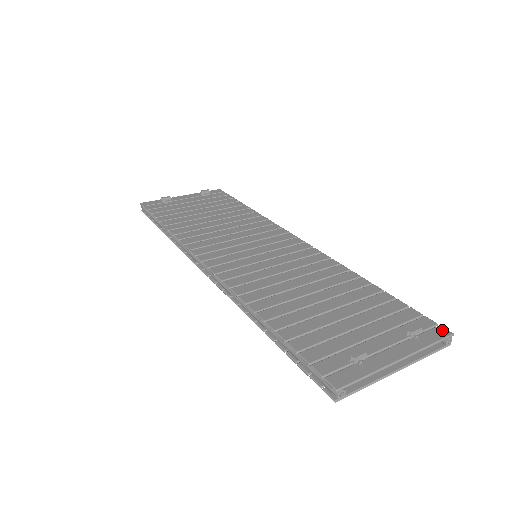
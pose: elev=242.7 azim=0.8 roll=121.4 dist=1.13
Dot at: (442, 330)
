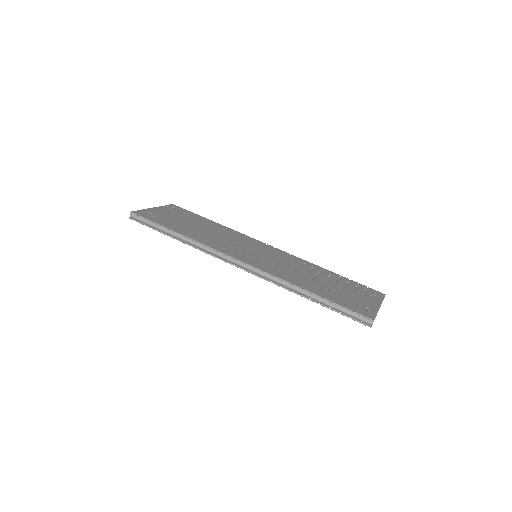
Dot at: (381, 293)
